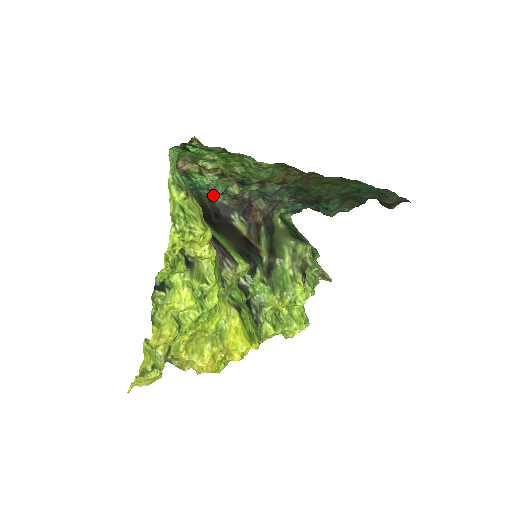
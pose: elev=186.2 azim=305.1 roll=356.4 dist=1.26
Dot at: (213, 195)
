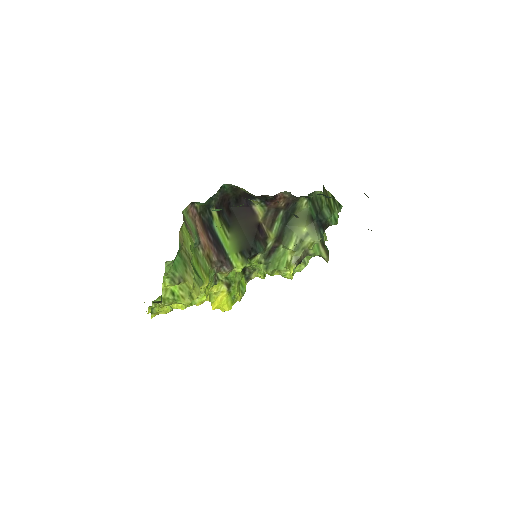
Dot at: (237, 187)
